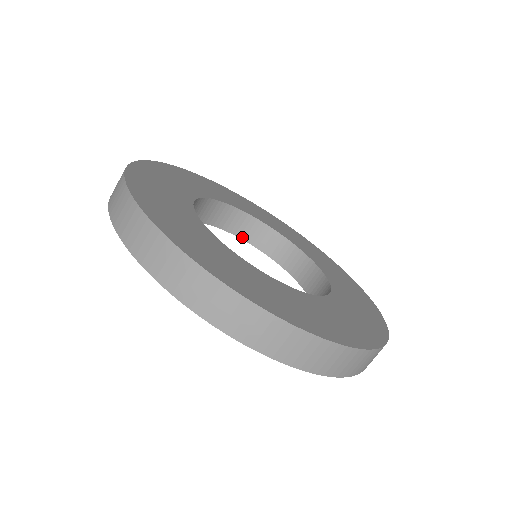
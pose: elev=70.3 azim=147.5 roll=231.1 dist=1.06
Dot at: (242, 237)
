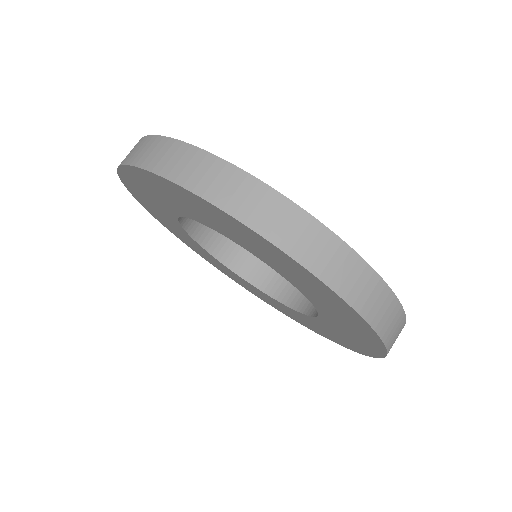
Dot at: (230, 267)
